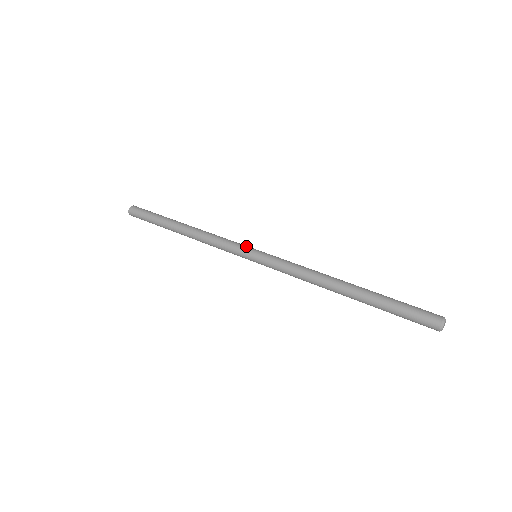
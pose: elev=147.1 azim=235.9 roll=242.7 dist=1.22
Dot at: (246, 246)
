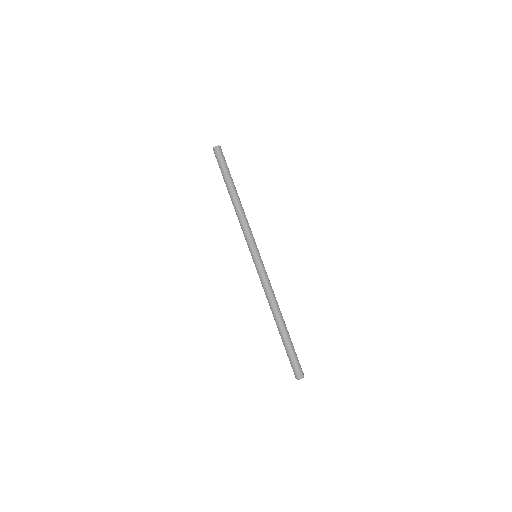
Dot at: (253, 247)
